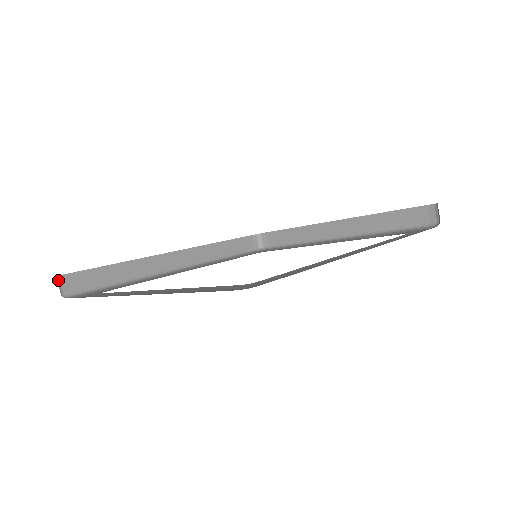
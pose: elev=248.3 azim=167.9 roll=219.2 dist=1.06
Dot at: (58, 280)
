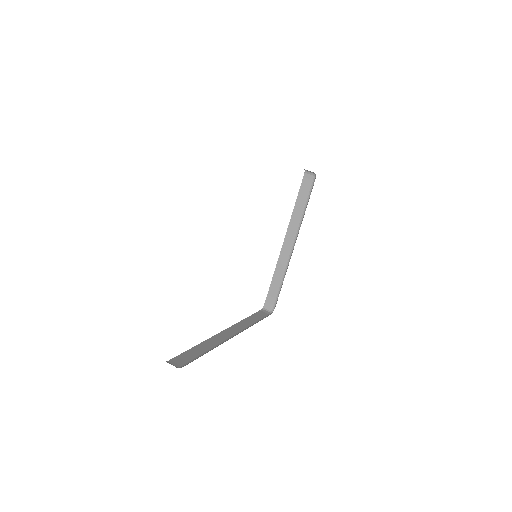
Dot at: occluded
